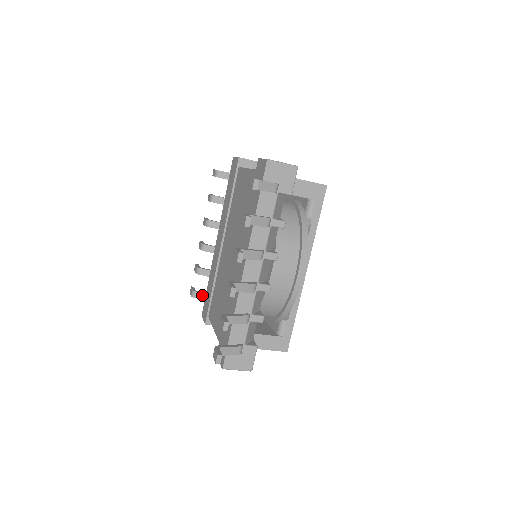
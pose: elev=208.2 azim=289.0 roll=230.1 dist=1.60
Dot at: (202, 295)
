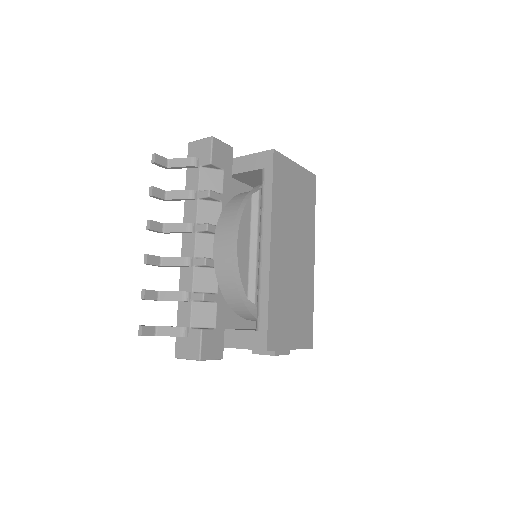
Dot at: occluded
